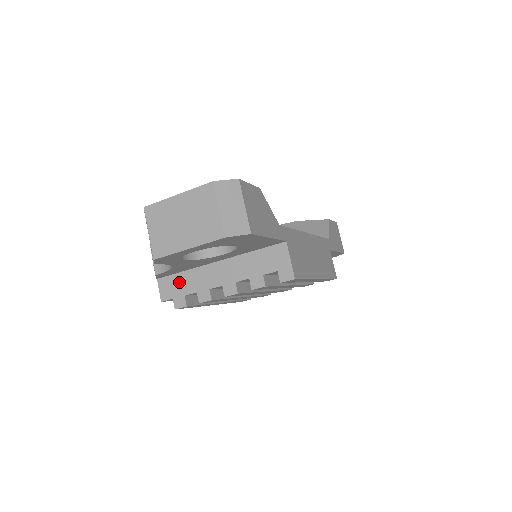
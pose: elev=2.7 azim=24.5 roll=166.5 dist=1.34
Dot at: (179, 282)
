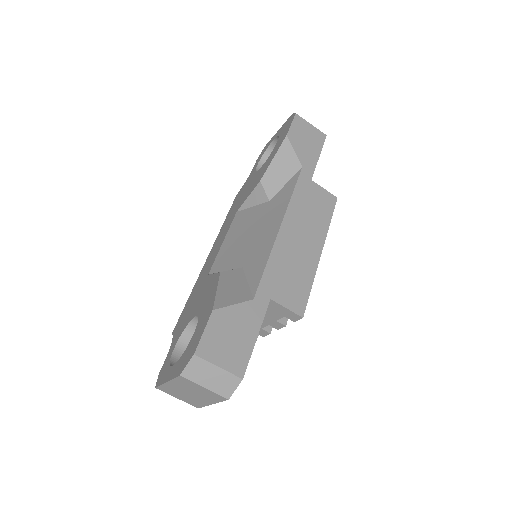
Dot at: occluded
